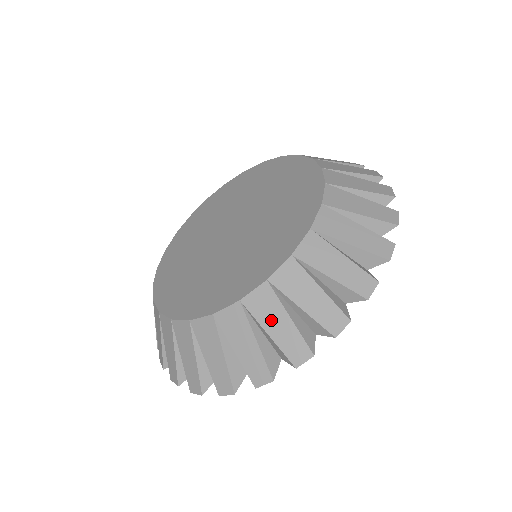
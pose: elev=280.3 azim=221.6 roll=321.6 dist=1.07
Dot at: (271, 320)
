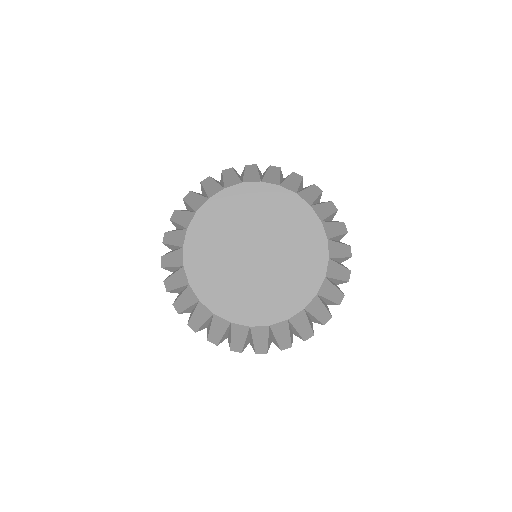
Dot at: (237, 336)
